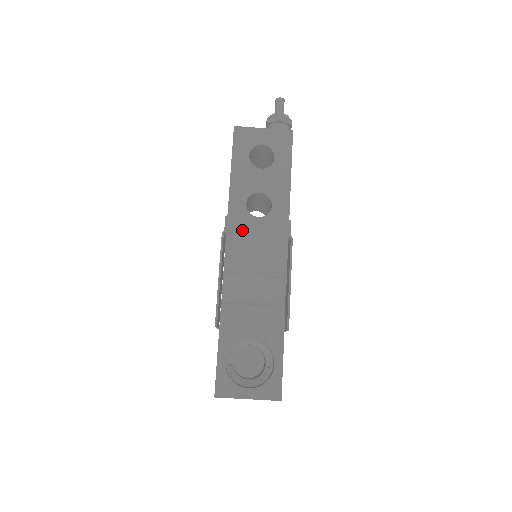
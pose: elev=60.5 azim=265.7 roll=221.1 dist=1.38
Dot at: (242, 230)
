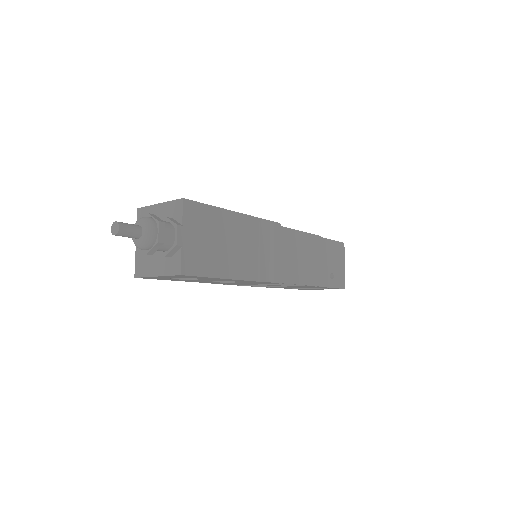
Dot at: occluded
